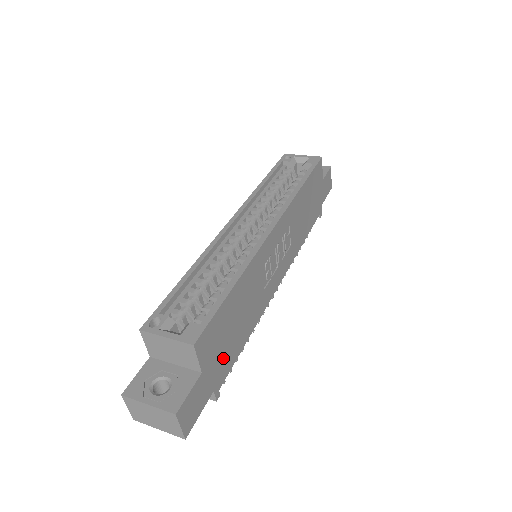
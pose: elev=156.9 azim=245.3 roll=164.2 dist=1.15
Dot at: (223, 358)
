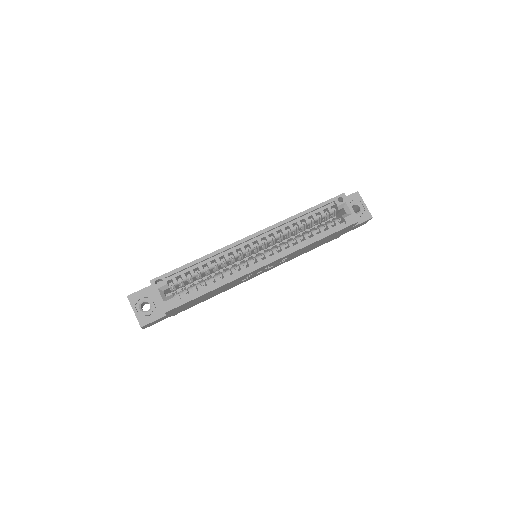
Dot at: (186, 307)
